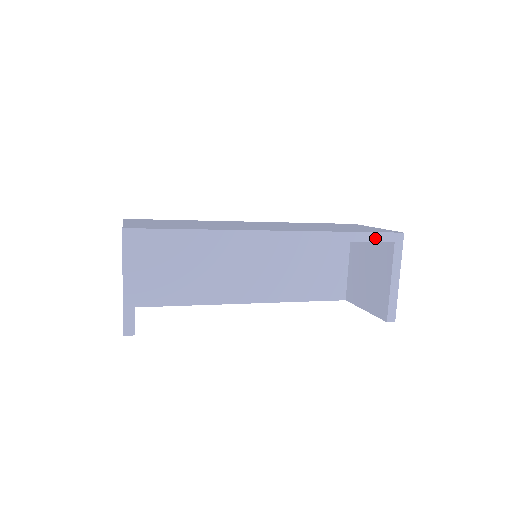
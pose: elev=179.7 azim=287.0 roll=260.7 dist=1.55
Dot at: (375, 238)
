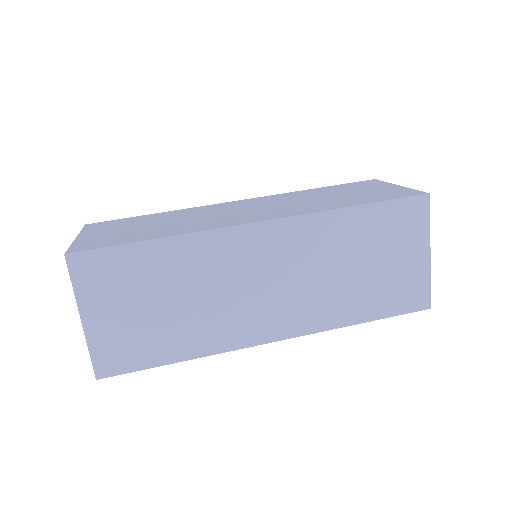
Dot at: occluded
